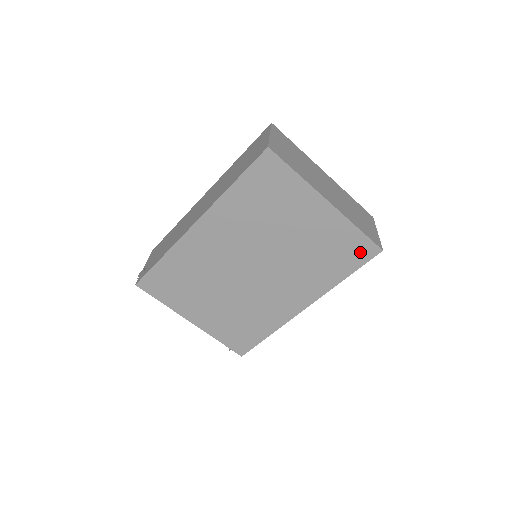
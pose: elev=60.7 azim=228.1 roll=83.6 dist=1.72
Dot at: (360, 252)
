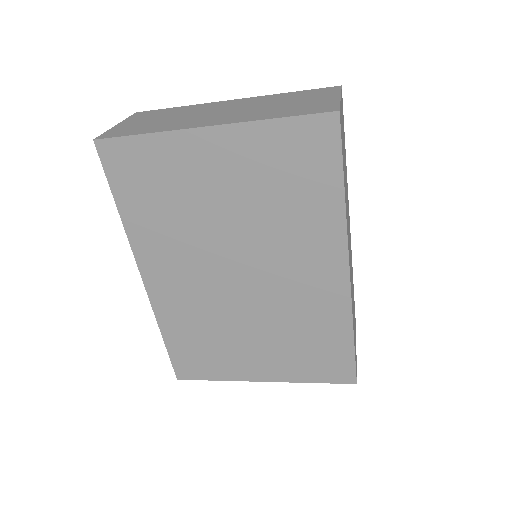
Dot at: (316, 143)
